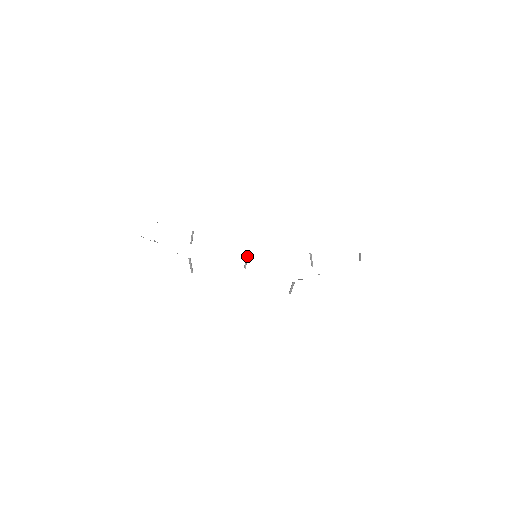
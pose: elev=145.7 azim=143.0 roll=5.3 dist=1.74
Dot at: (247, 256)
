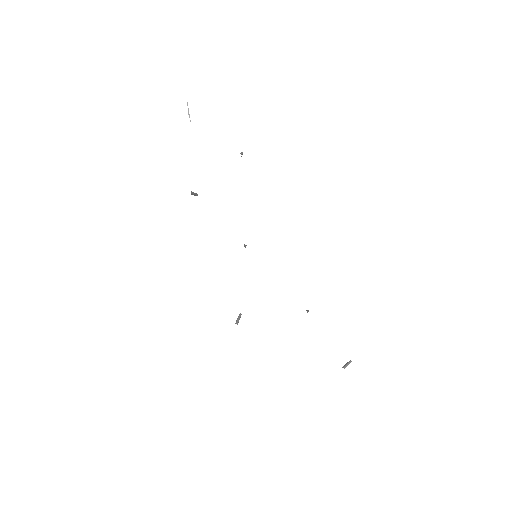
Dot at: occluded
